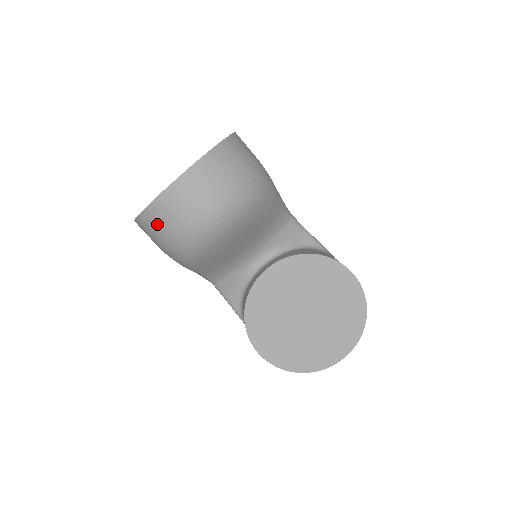
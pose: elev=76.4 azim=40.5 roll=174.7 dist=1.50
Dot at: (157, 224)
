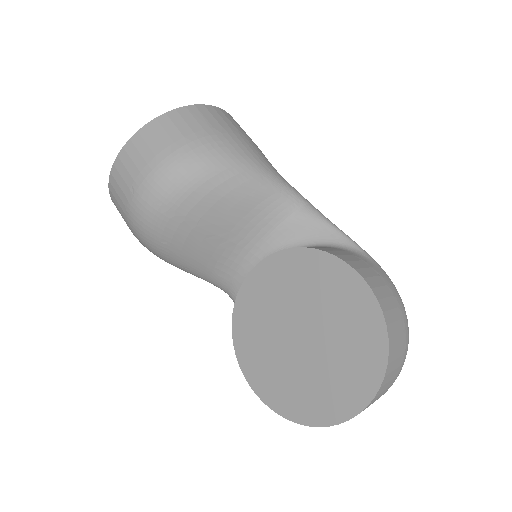
Dot at: (119, 212)
